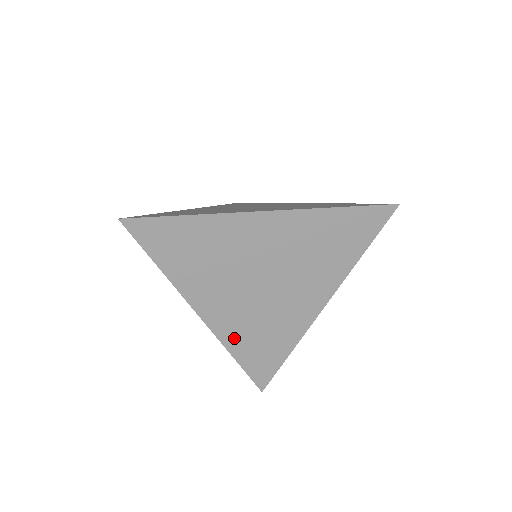
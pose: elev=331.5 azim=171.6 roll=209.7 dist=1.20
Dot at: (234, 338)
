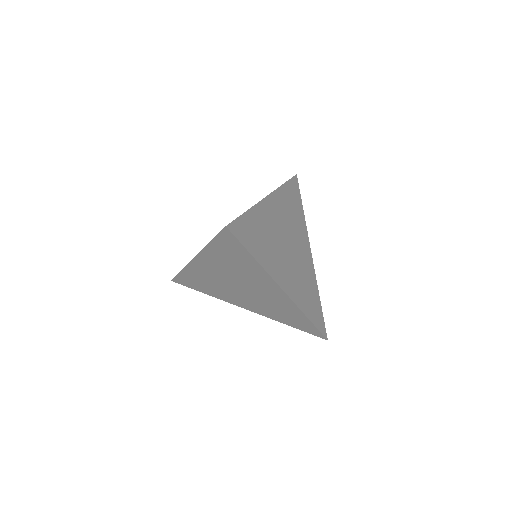
Dot at: (301, 300)
